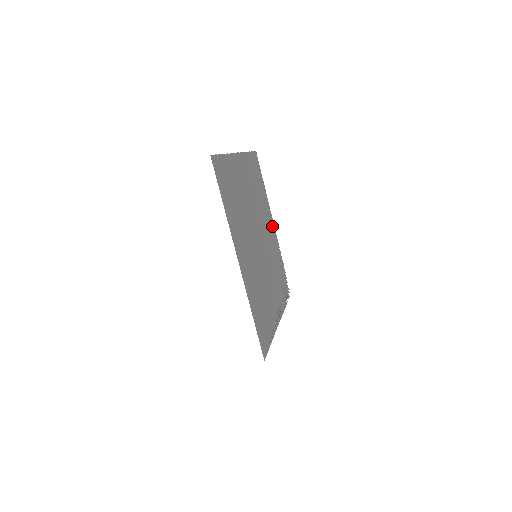
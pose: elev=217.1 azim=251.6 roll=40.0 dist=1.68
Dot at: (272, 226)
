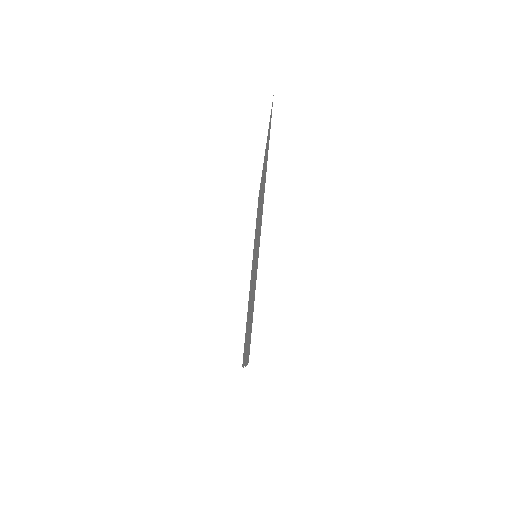
Dot at: occluded
